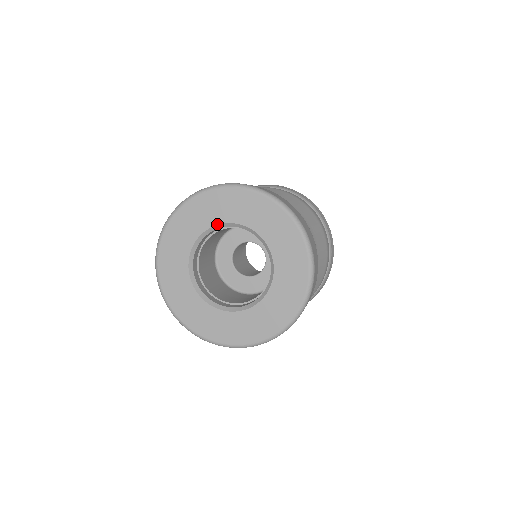
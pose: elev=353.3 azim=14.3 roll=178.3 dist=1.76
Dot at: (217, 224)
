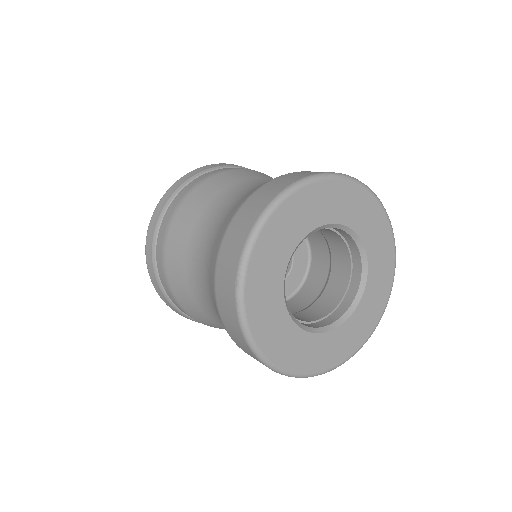
Dot at: (331, 223)
